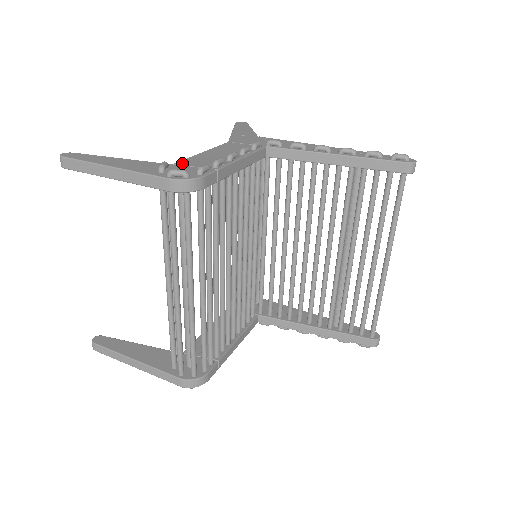
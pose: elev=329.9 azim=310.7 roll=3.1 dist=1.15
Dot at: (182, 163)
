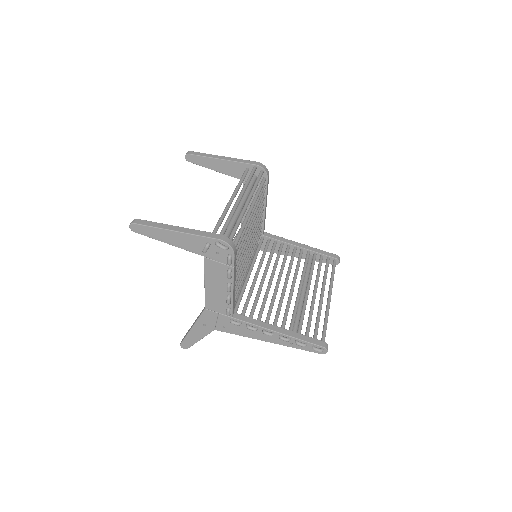
Dot at: occluded
